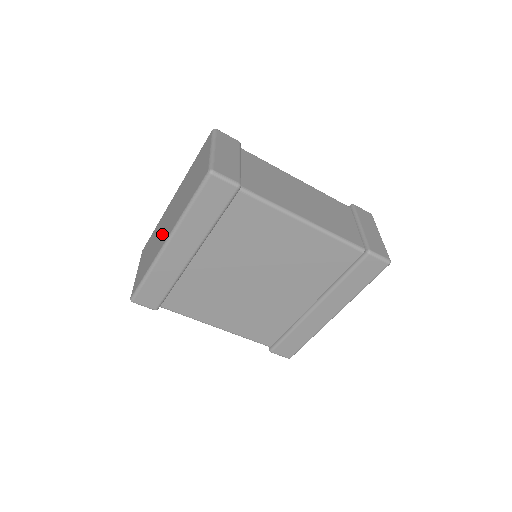
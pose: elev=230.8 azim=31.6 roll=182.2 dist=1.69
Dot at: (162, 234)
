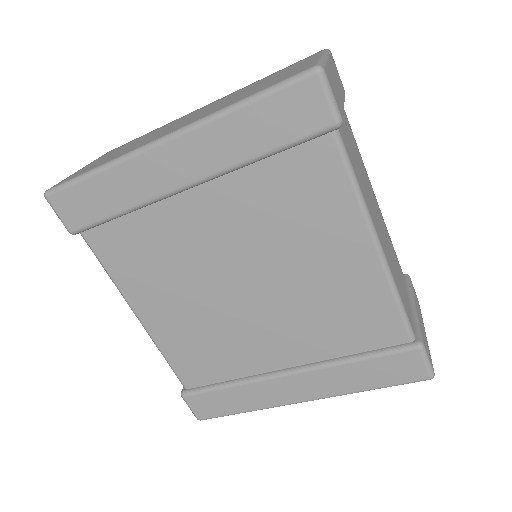
Dot at: (161, 132)
